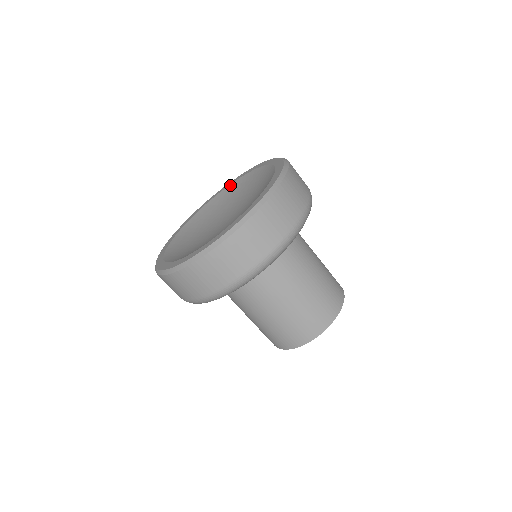
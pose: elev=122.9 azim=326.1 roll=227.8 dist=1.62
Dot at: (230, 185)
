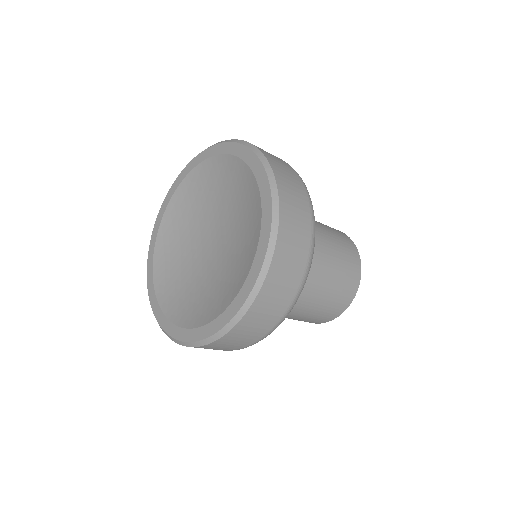
Dot at: (189, 175)
